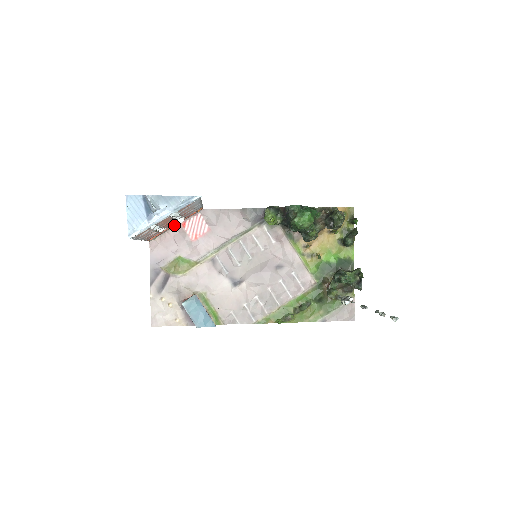
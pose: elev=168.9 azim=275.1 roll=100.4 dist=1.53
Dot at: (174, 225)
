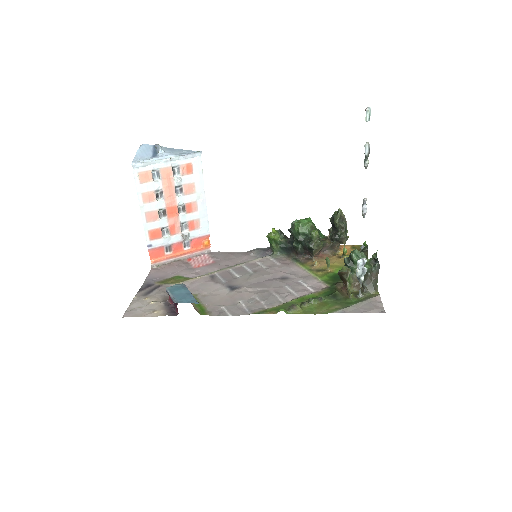
Dot at: (179, 254)
